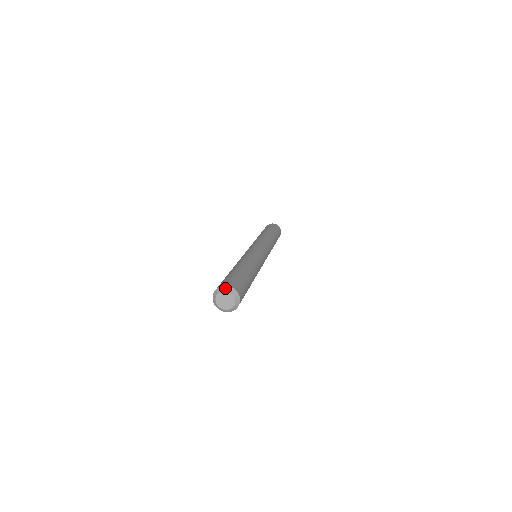
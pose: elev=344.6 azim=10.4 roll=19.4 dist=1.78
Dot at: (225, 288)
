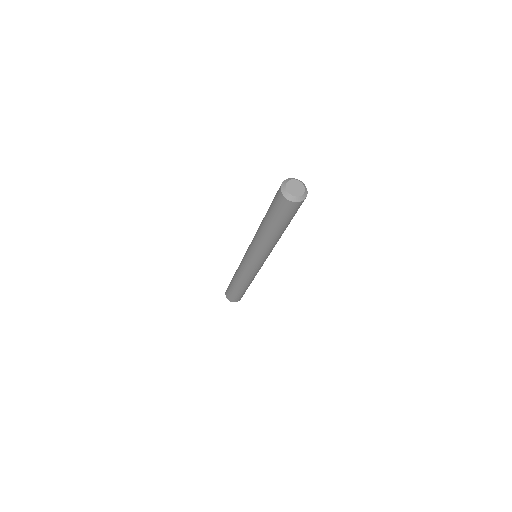
Dot at: (287, 180)
